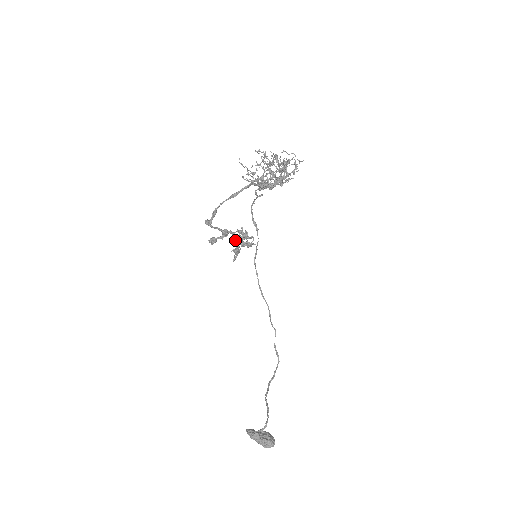
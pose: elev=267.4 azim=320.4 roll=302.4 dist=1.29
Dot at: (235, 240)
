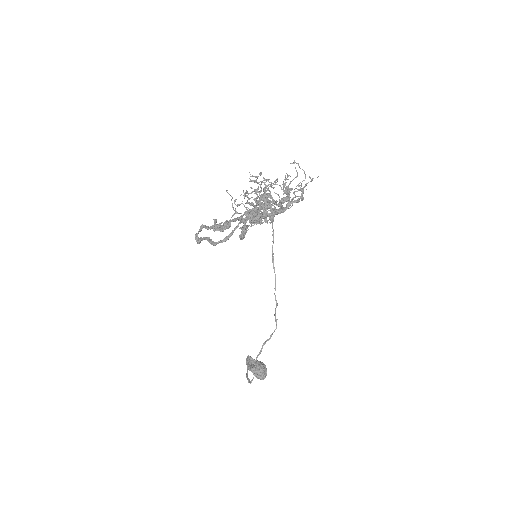
Dot at: (242, 222)
